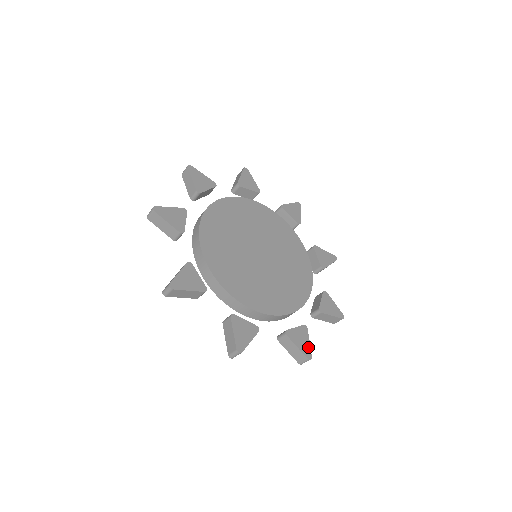
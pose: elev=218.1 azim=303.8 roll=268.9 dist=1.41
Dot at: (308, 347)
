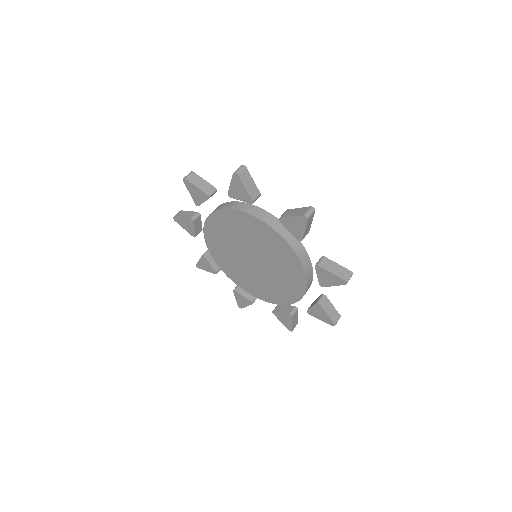
Dot at: occluded
